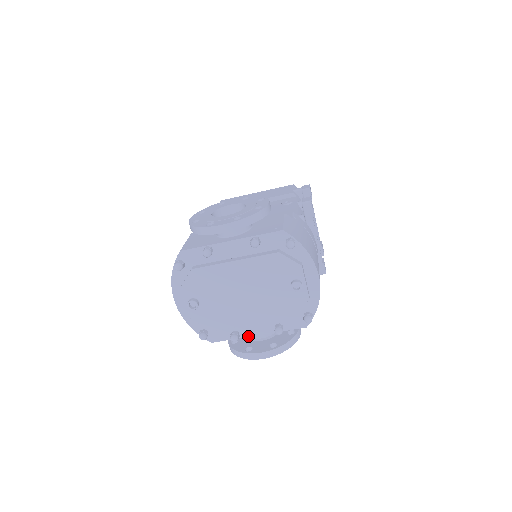
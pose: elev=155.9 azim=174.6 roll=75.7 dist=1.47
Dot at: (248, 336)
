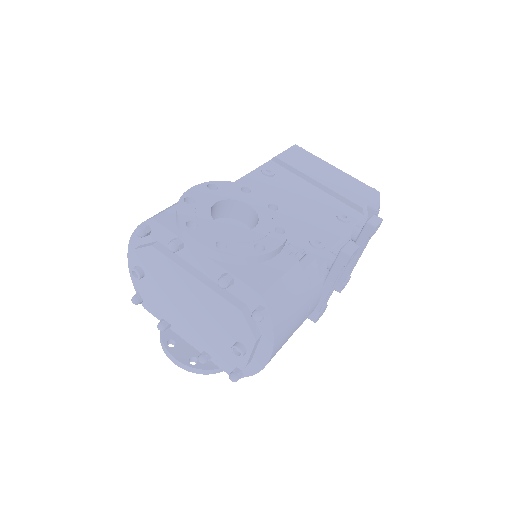
Dot at: (177, 333)
